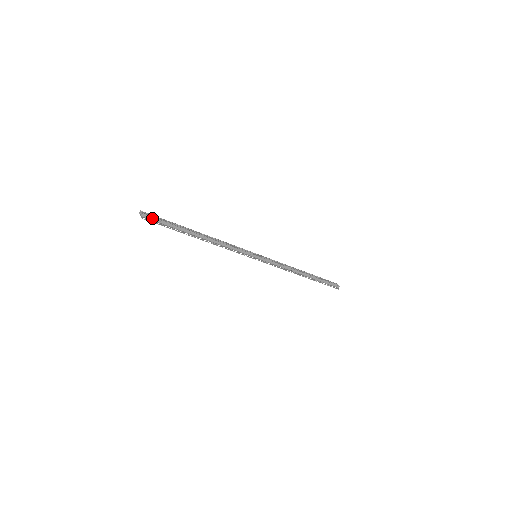
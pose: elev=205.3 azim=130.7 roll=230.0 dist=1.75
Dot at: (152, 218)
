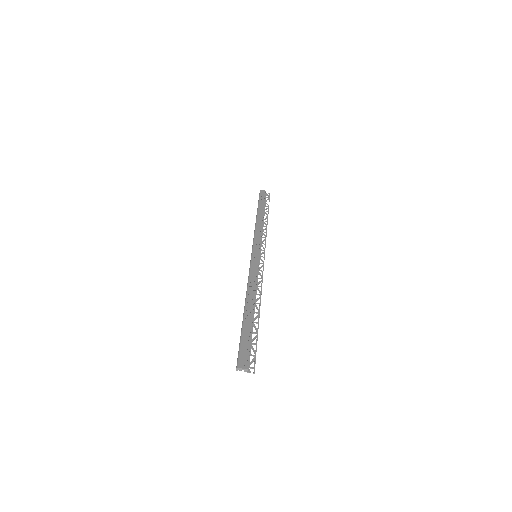
Dot at: (248, 359)
